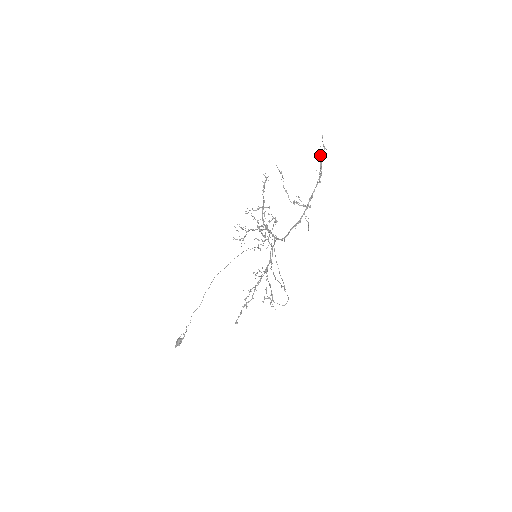
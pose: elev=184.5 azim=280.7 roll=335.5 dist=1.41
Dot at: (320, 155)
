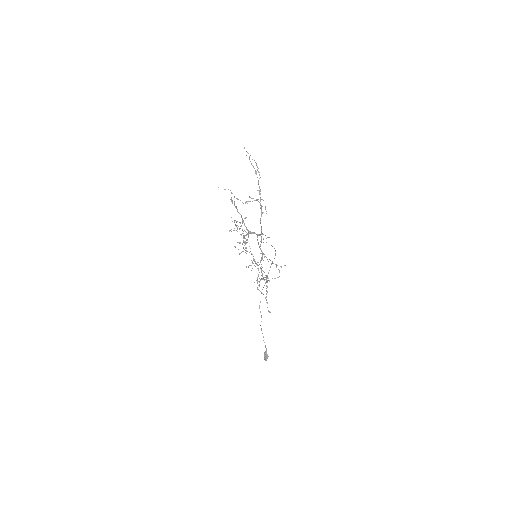
Dot at: occluded
